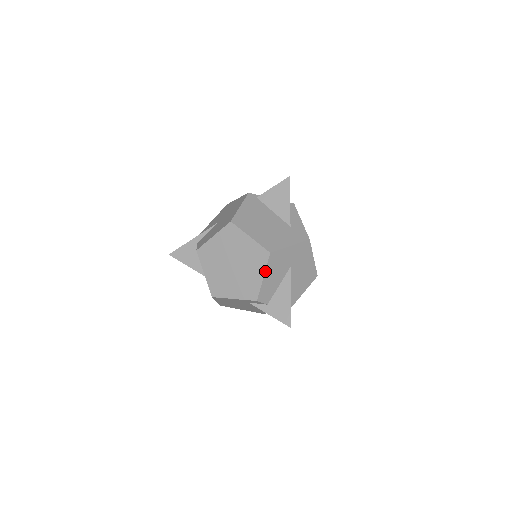
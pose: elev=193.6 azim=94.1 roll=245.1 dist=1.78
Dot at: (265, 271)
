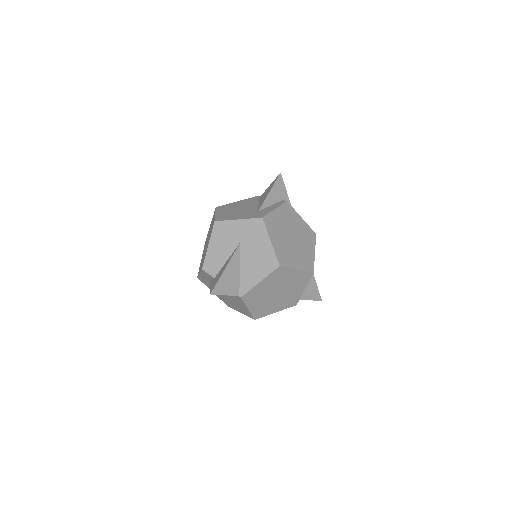
Dot at: (210, 239)
